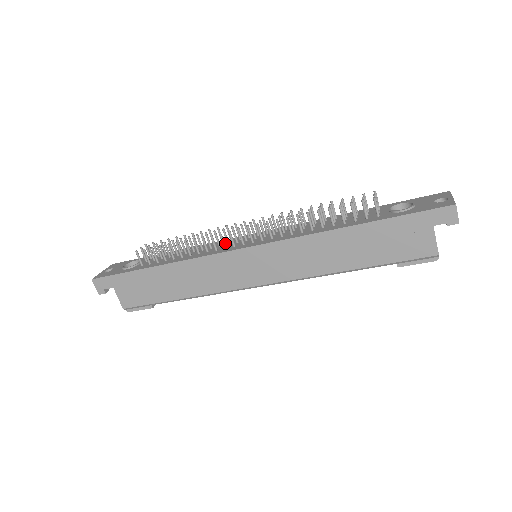
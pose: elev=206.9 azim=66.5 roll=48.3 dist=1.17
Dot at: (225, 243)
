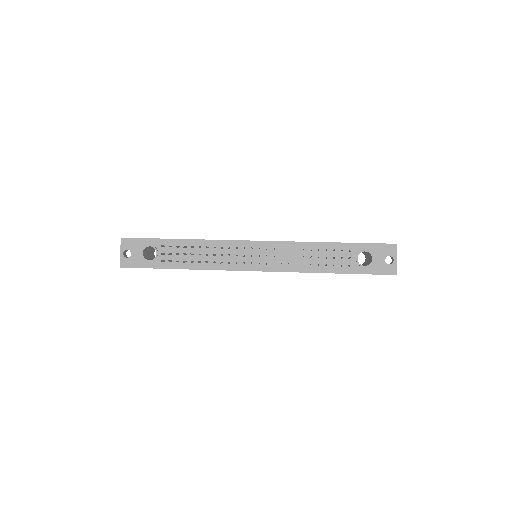
Dot at: (232, 251)
